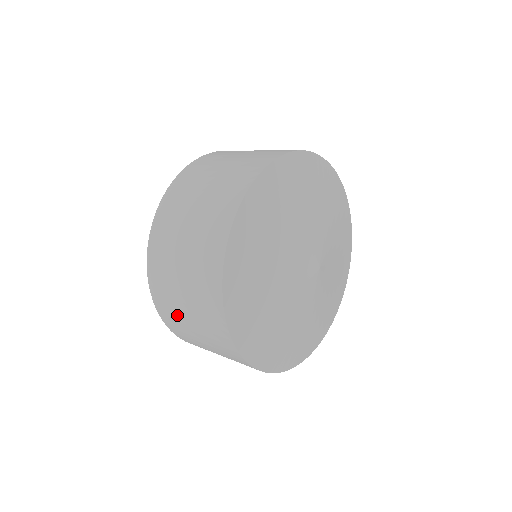
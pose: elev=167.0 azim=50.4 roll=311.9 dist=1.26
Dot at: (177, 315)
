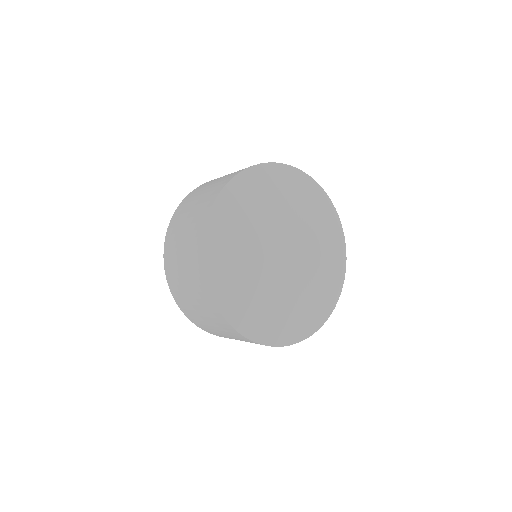
Dot at: (177, 277)
